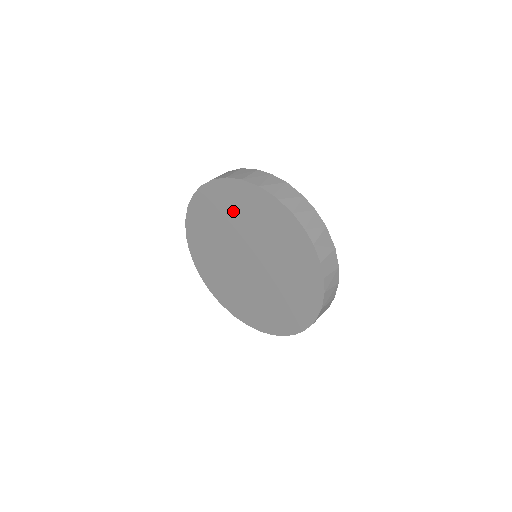
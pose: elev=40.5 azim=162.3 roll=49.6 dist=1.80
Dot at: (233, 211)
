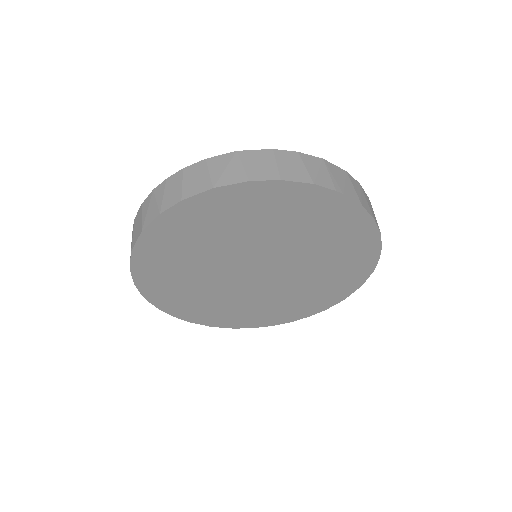
Dot at: (248, 221)
